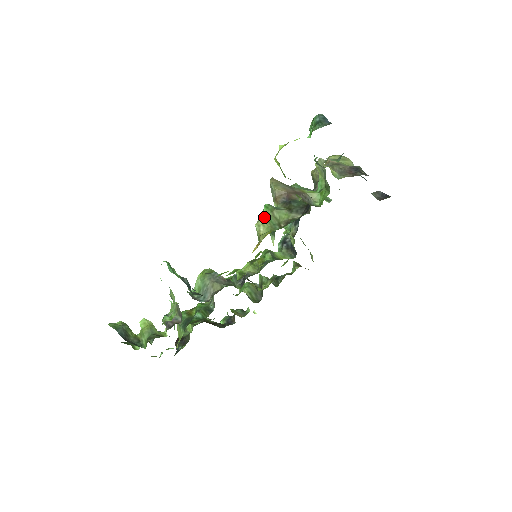
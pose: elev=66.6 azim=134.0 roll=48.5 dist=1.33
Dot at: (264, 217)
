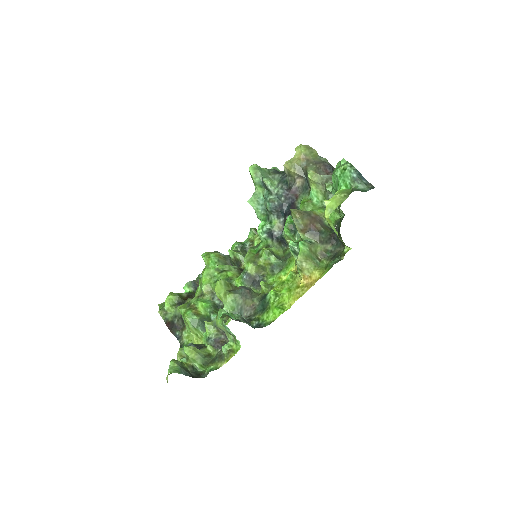
Dot at: (306, 255)
